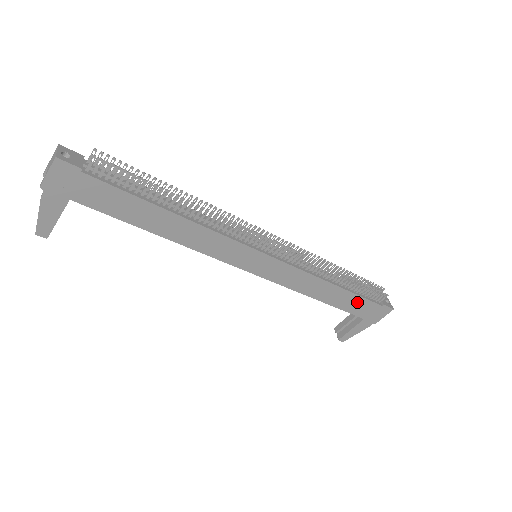
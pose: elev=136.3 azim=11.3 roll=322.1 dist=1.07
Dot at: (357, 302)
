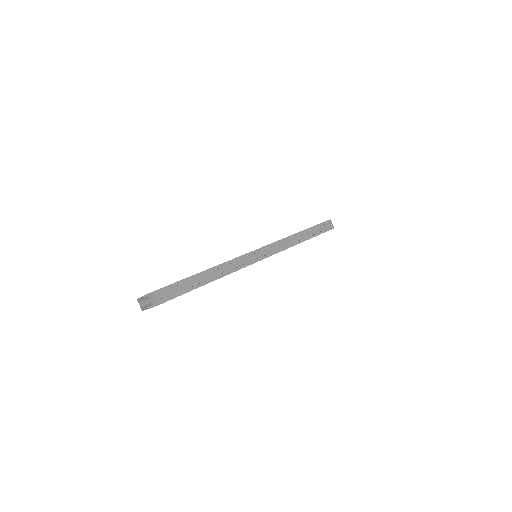
Dot at: occluded
